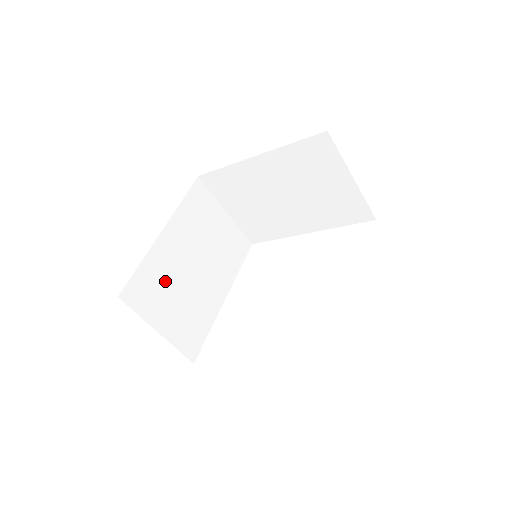
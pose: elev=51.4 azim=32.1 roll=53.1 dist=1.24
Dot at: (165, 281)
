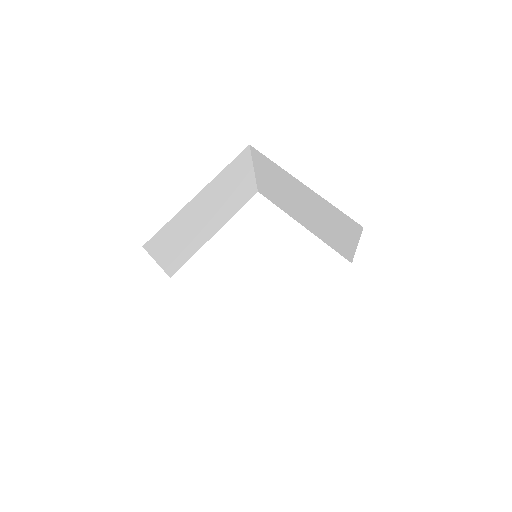
Dot at: (180, 230)
